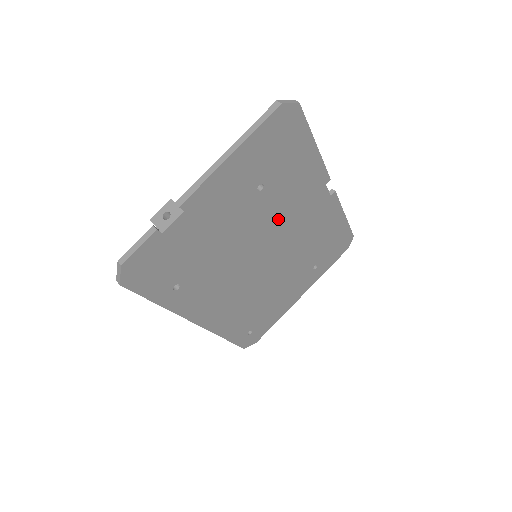
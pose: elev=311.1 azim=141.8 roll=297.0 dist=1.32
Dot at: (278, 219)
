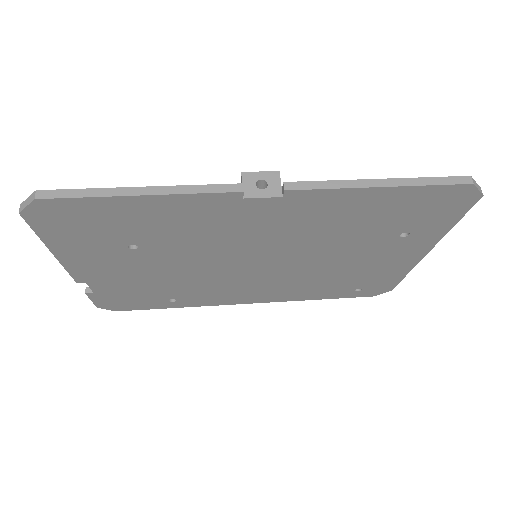
Dot at: (215, 245)
